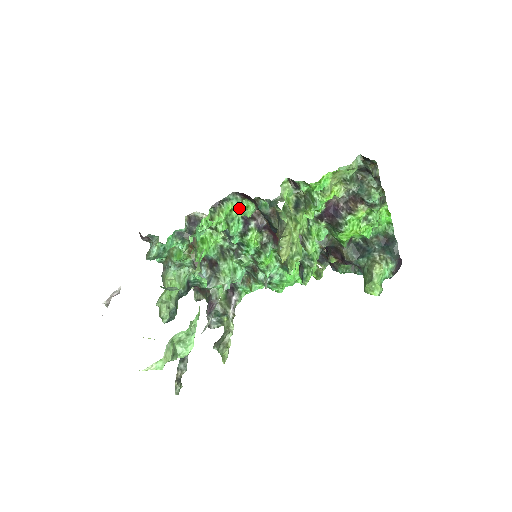
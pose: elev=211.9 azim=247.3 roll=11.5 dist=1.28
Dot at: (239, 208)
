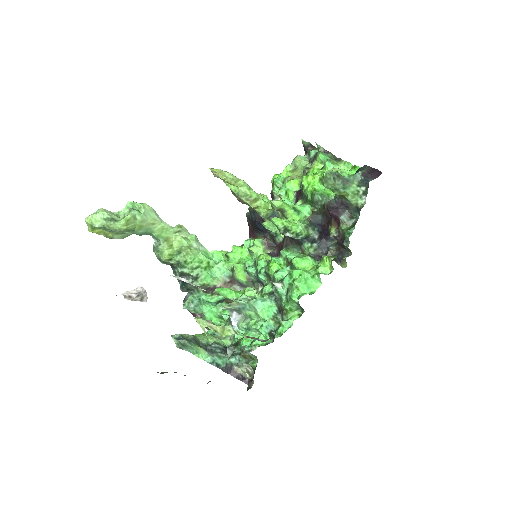
Dot at: (250, 245)
